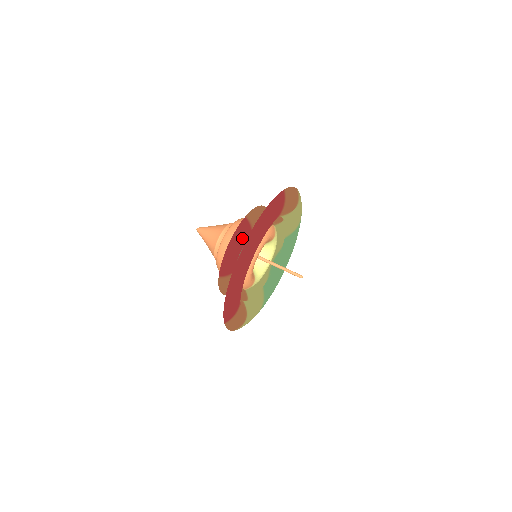
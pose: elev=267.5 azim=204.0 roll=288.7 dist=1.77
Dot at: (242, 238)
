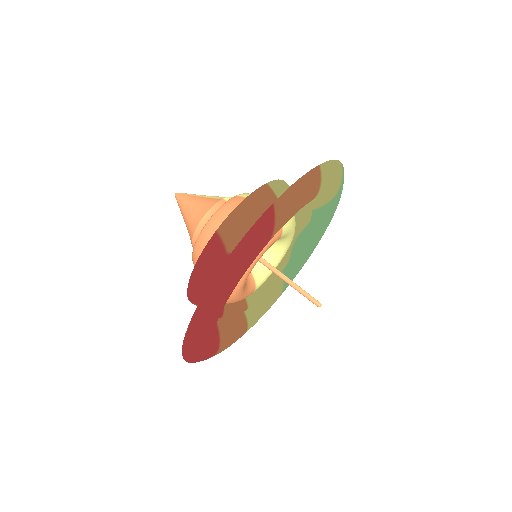
Dot at: (210, 269)
